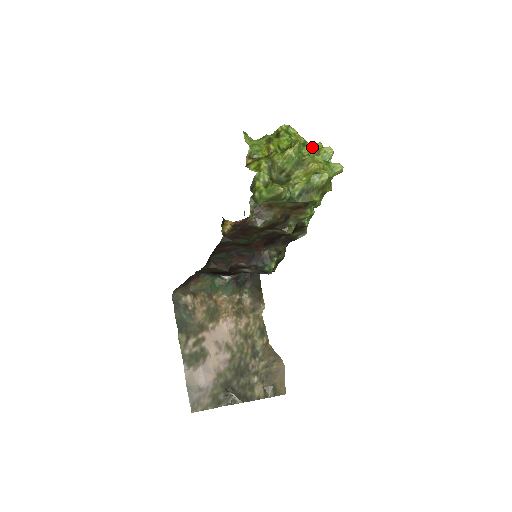
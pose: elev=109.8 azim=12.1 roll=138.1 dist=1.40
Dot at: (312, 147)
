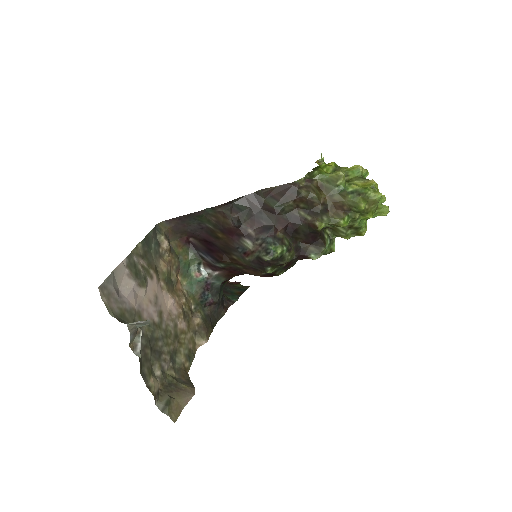
Dot at: occluded
